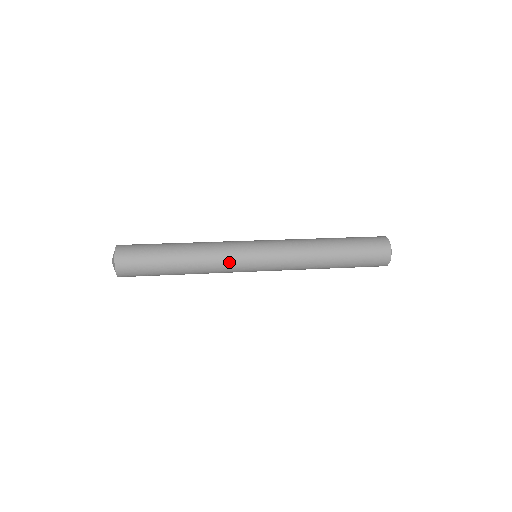
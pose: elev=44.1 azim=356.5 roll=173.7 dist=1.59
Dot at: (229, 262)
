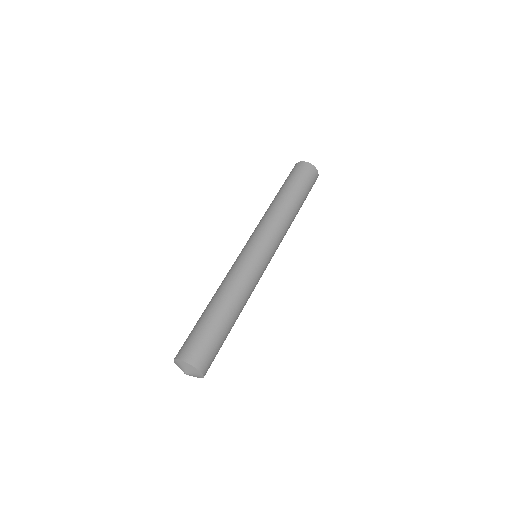
Dot at: occluded
